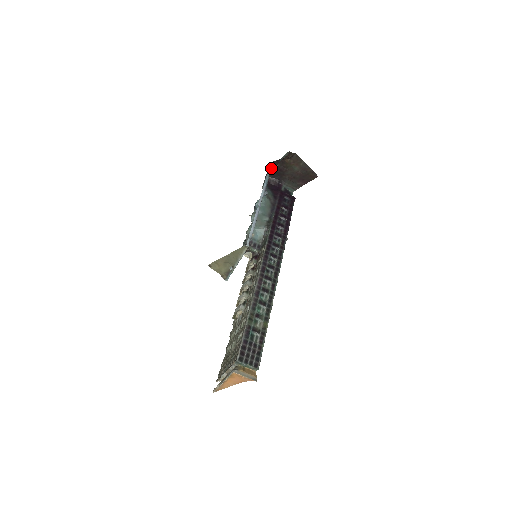
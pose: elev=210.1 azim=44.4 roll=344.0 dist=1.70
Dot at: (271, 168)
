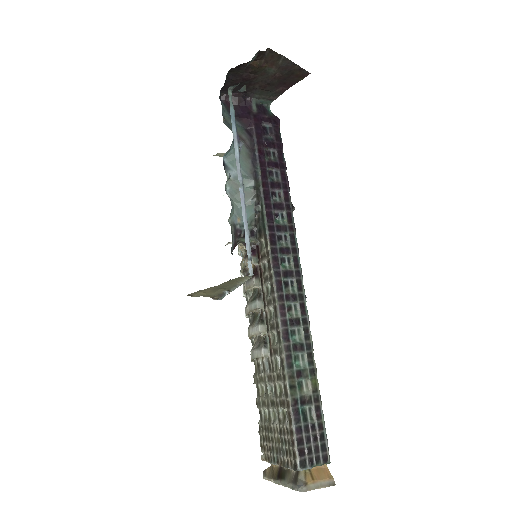
Dot at: (231, 87)
